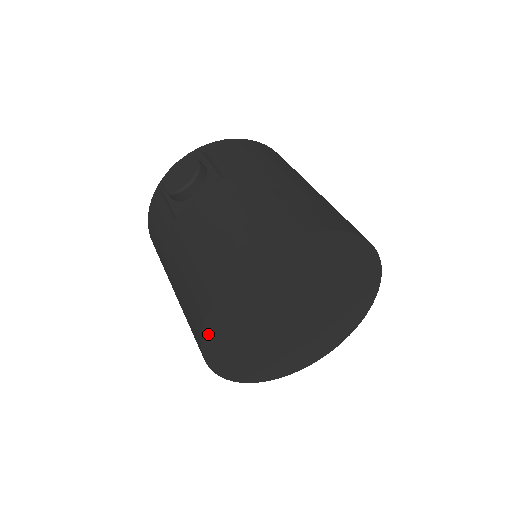
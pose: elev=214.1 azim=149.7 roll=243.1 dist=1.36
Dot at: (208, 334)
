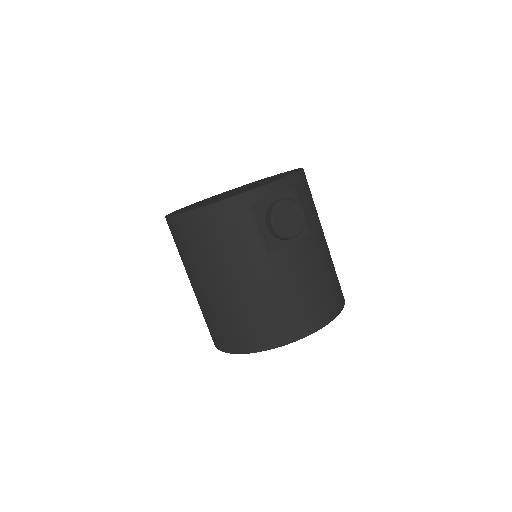
Dot at: occluded
